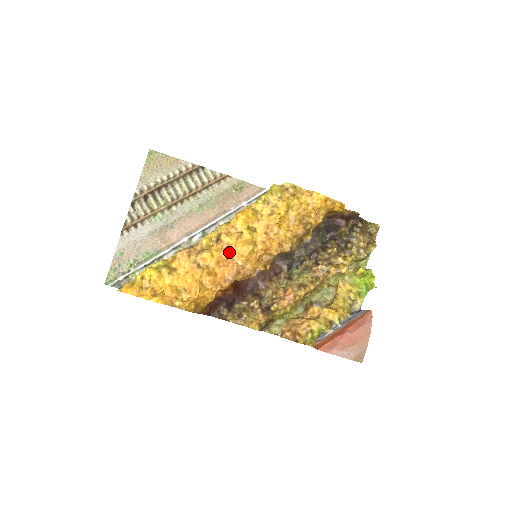
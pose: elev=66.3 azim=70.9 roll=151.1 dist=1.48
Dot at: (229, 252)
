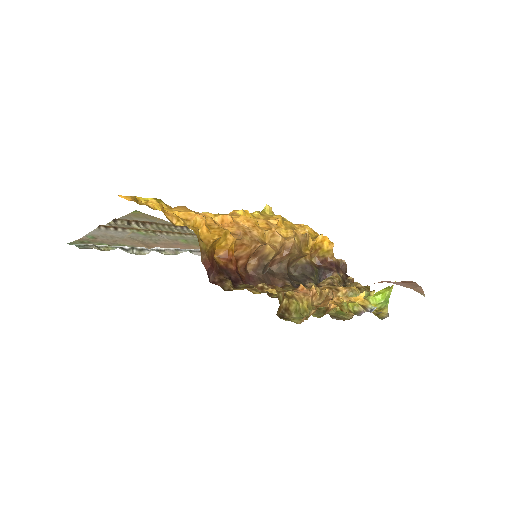
Dot at: (233, 219)
